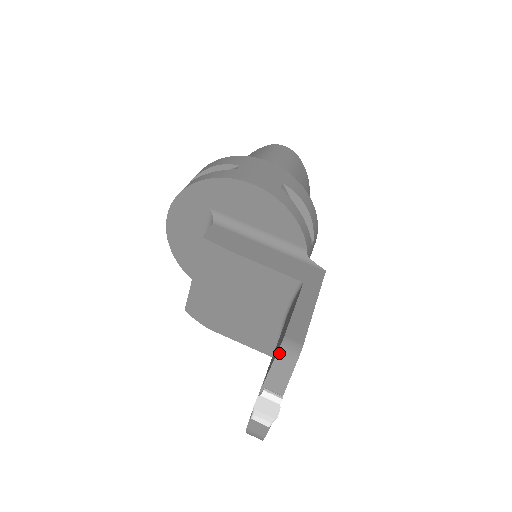
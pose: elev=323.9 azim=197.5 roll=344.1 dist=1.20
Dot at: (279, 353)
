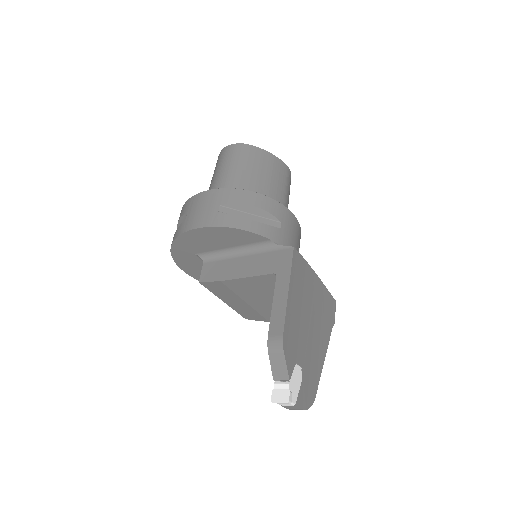
Dot at: (269, 352)
